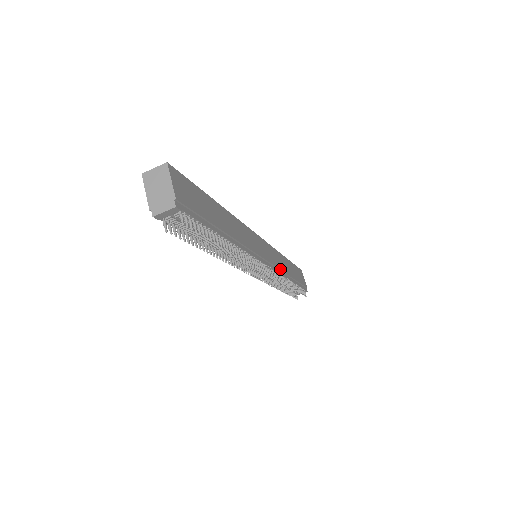
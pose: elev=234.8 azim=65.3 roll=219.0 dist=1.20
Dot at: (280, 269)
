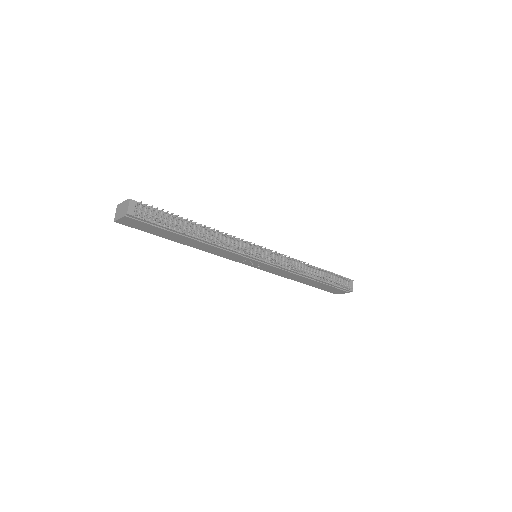
Dot at: (288, 258)
